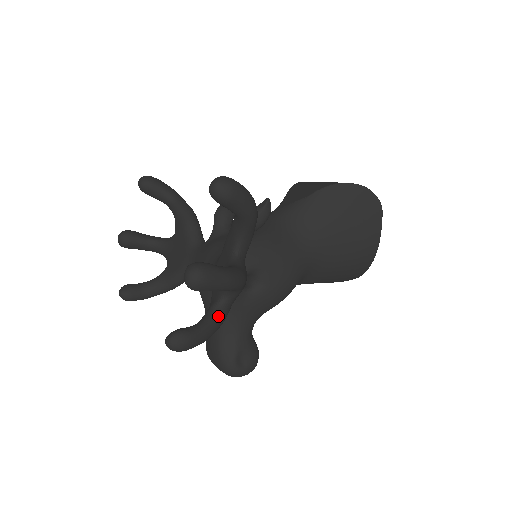
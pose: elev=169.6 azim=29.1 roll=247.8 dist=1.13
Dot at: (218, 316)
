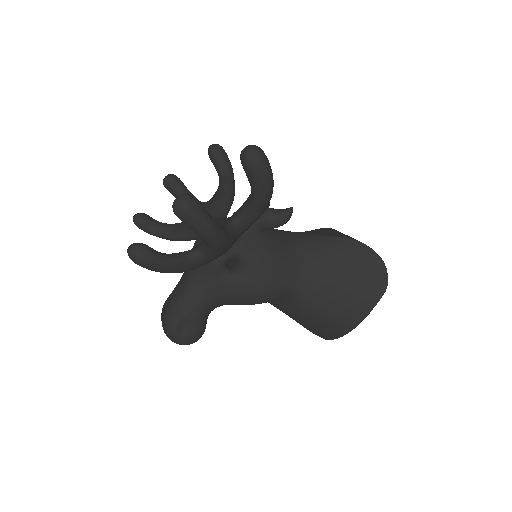
Dot at: (184, 261)
